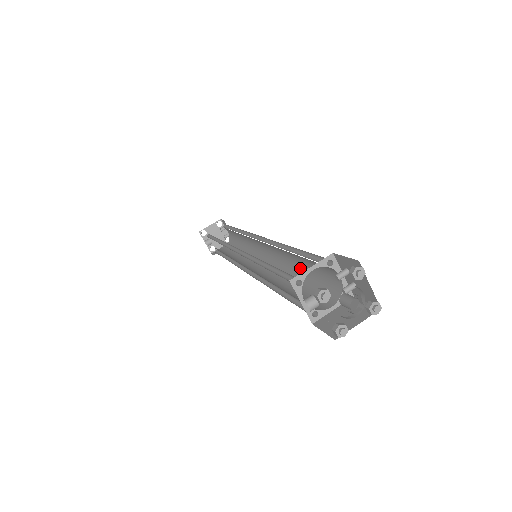
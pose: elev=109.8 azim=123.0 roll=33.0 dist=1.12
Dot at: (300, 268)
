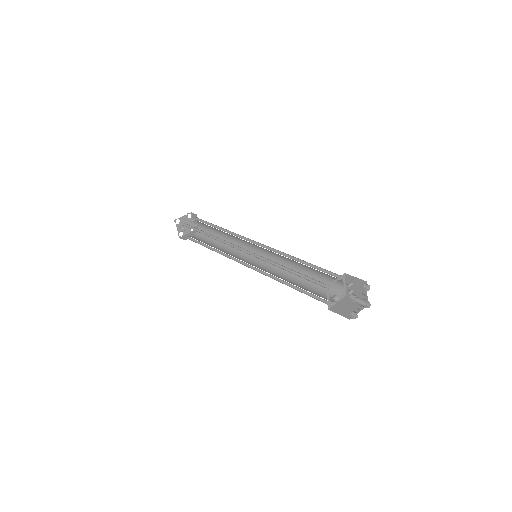
Dot at: (301, 272)
